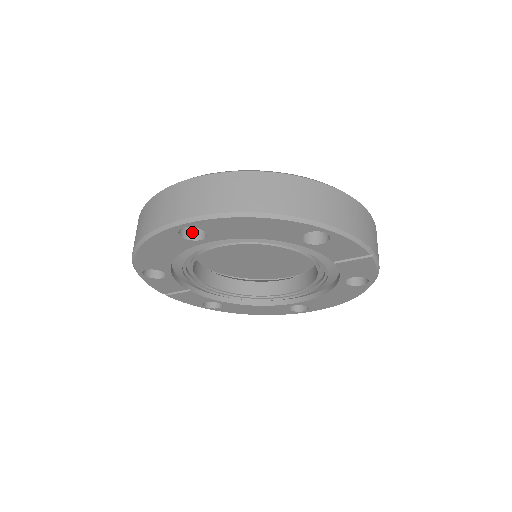
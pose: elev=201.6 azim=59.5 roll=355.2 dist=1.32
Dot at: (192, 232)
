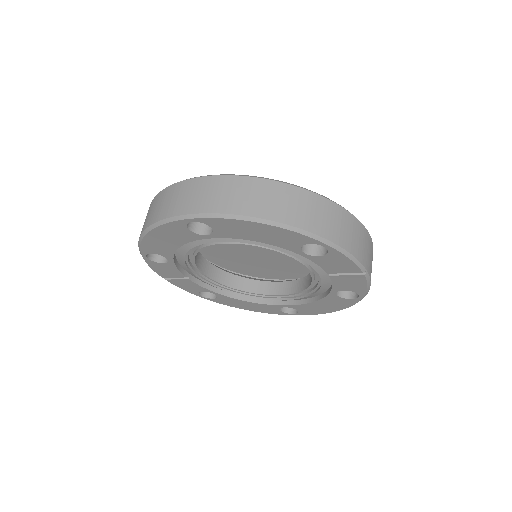
Dot at: (199, 226)
